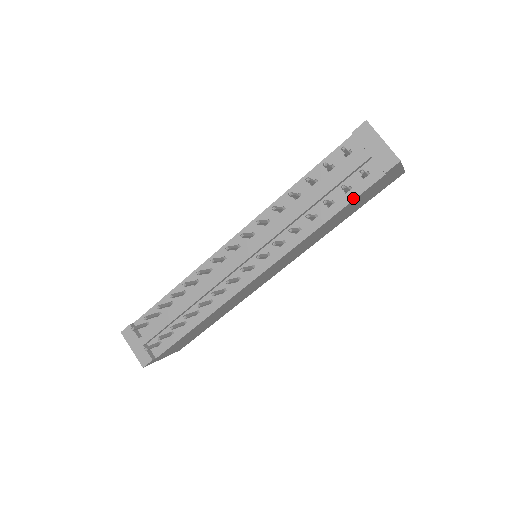
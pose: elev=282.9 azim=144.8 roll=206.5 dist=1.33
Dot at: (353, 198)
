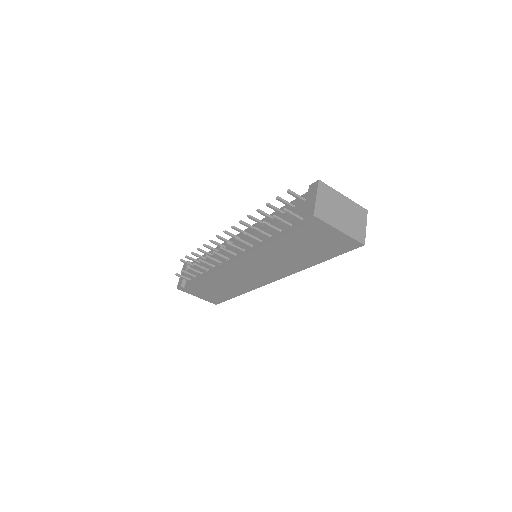
Dot at: (288, 232)
